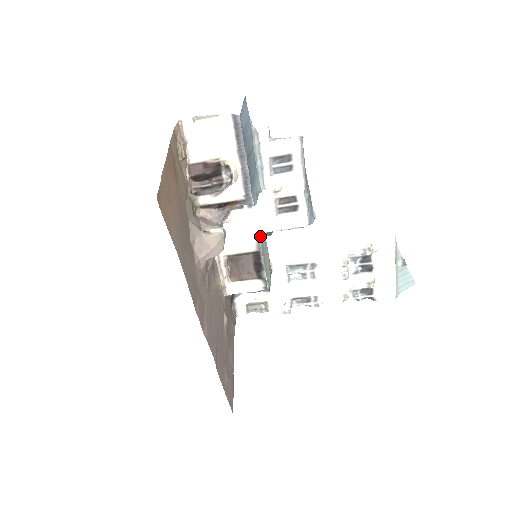
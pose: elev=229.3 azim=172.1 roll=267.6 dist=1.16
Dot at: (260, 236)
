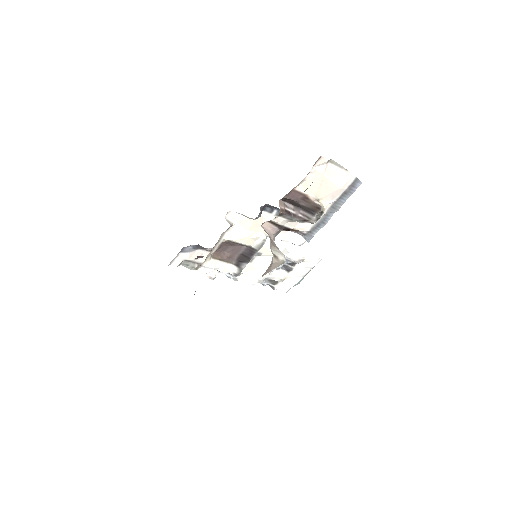
Dot at: occluded
